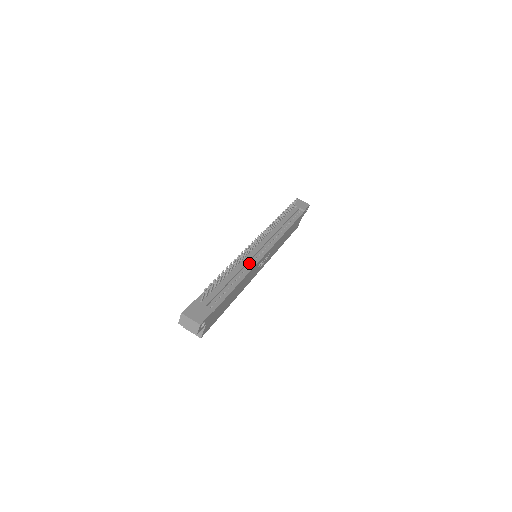
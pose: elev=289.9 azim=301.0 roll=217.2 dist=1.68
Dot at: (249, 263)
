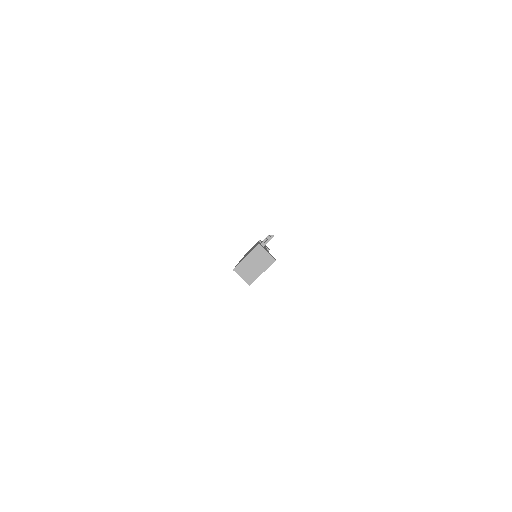
Dot at: occluded
